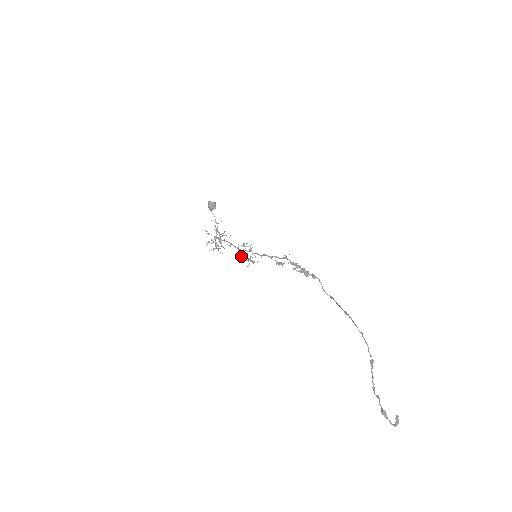
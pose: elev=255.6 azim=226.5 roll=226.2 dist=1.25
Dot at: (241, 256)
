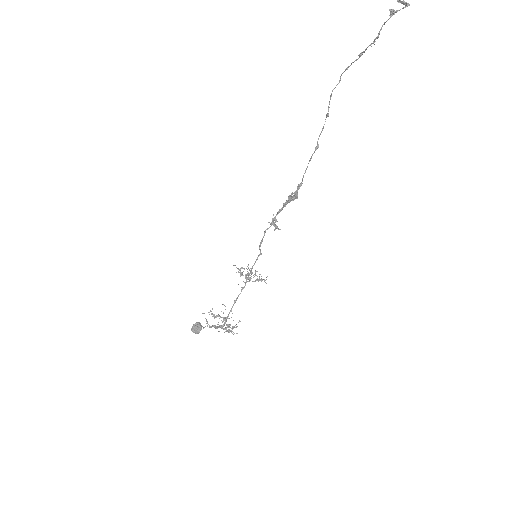
Dot at: (246, 274)
